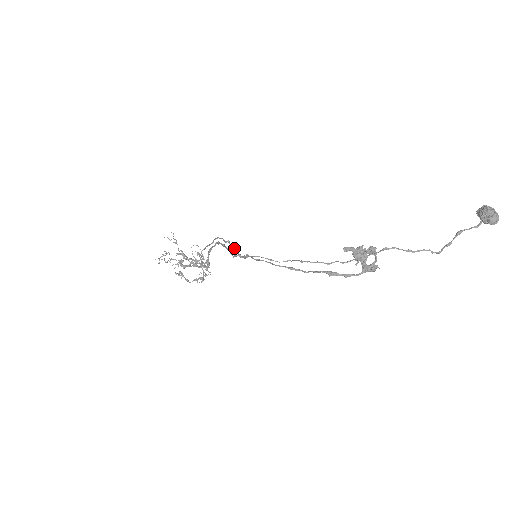
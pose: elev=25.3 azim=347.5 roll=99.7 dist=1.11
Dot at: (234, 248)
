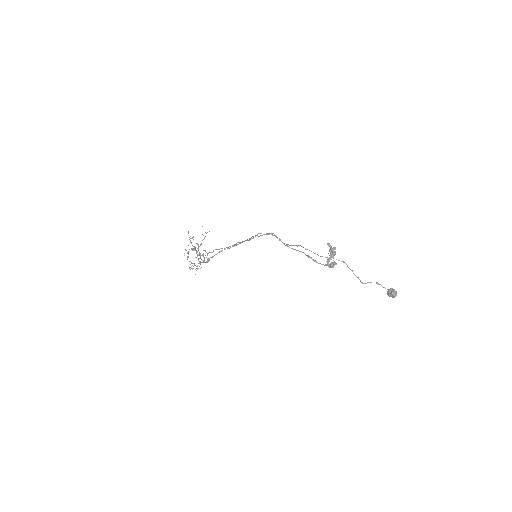
Dot at: (257, 235)
